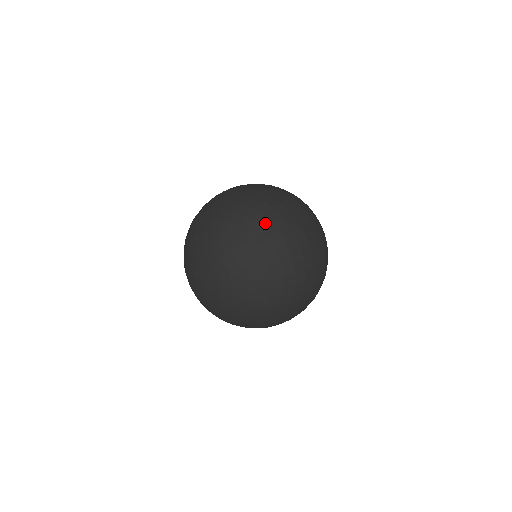
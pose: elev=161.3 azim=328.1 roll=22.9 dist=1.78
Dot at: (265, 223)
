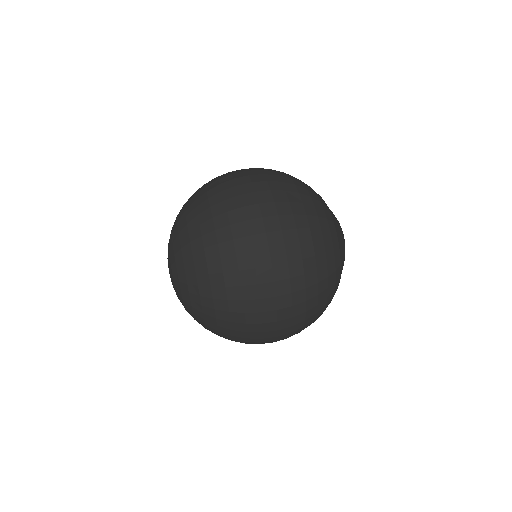
Dot at: (215, 269)
